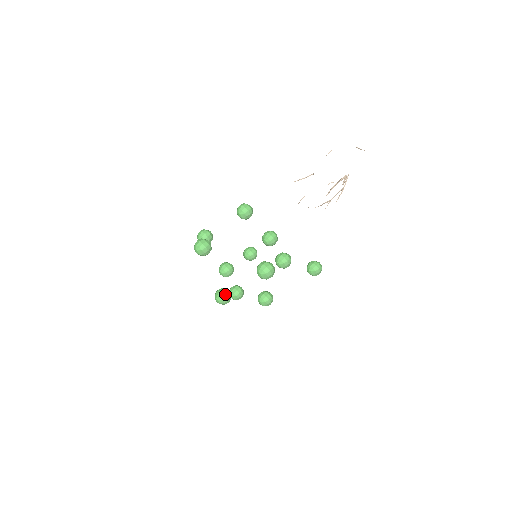
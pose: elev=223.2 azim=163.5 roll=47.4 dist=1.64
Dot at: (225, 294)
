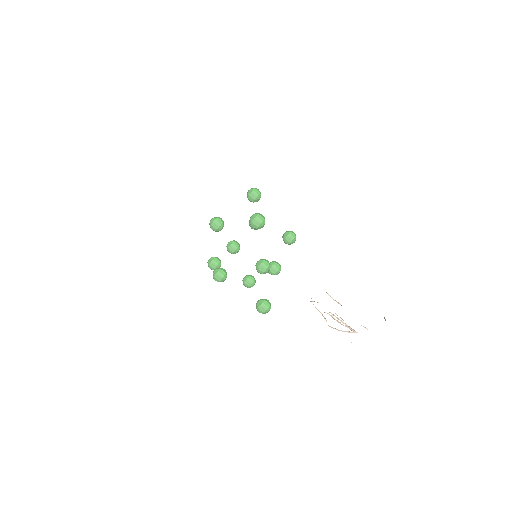
Dot at: (221, 221)
